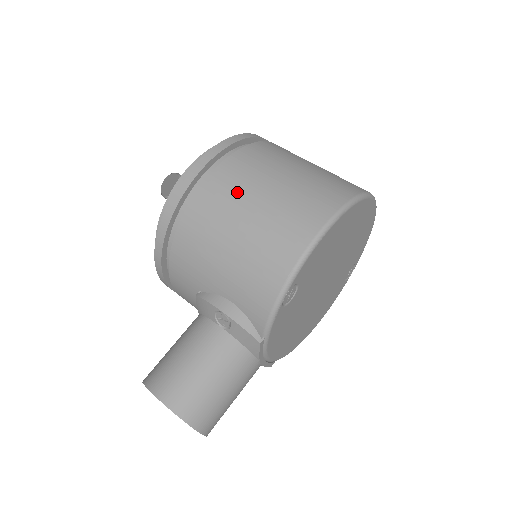
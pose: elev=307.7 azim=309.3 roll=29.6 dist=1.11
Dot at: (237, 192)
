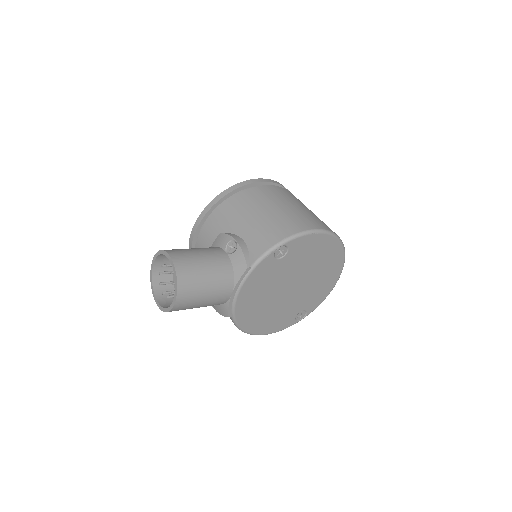
Dot at: (279, 197)
